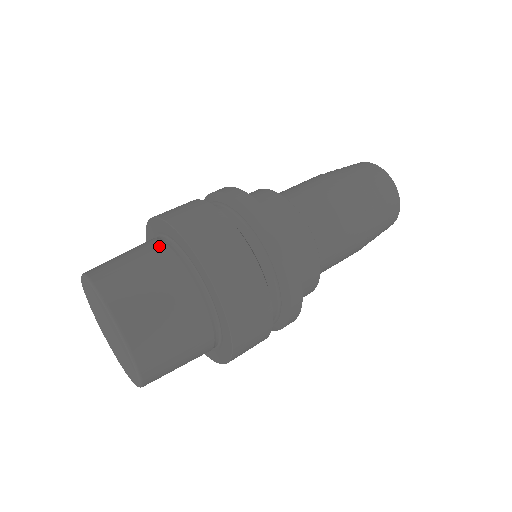
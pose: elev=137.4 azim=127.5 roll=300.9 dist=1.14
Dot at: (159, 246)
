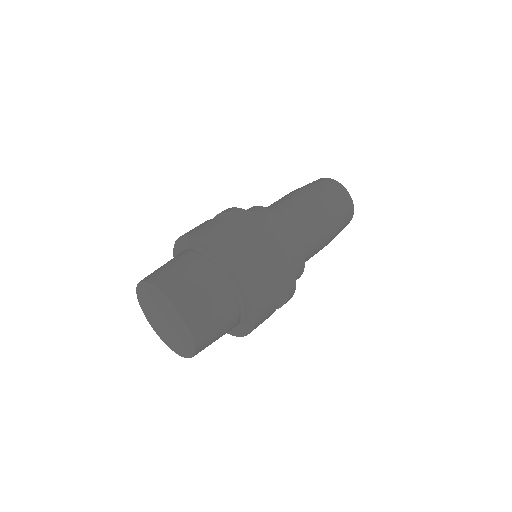
Dot at: (181, 253)
